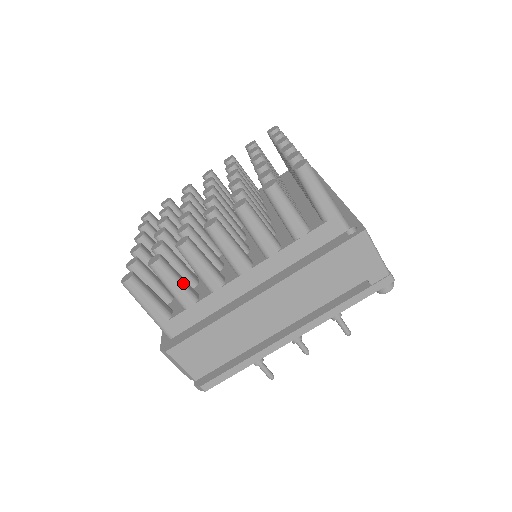
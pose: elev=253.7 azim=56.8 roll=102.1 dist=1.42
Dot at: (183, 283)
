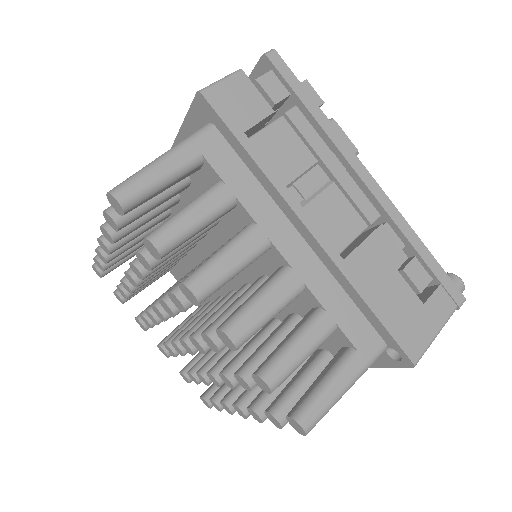
Dot at: occluded
